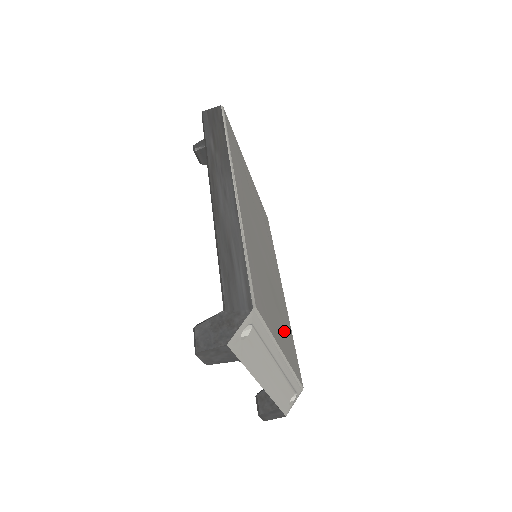
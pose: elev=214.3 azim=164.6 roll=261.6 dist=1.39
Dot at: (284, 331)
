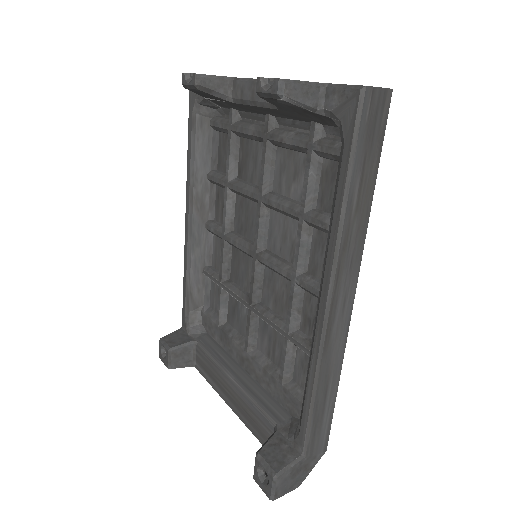
Dot at: occluded
